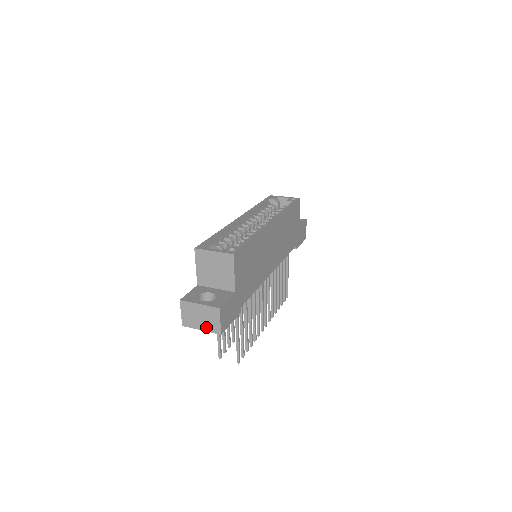
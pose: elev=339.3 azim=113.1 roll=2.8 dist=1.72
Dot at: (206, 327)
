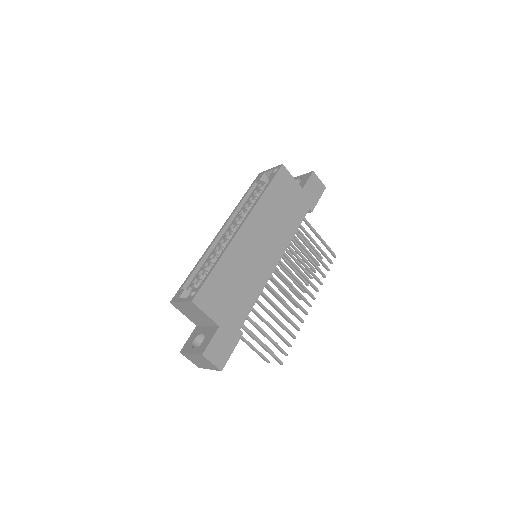
Dot at: (209, 367)
